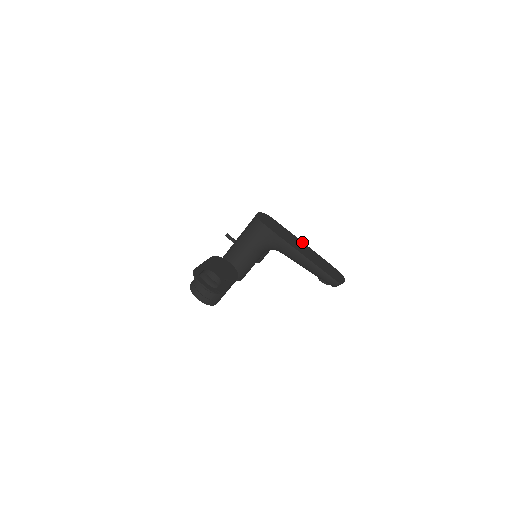
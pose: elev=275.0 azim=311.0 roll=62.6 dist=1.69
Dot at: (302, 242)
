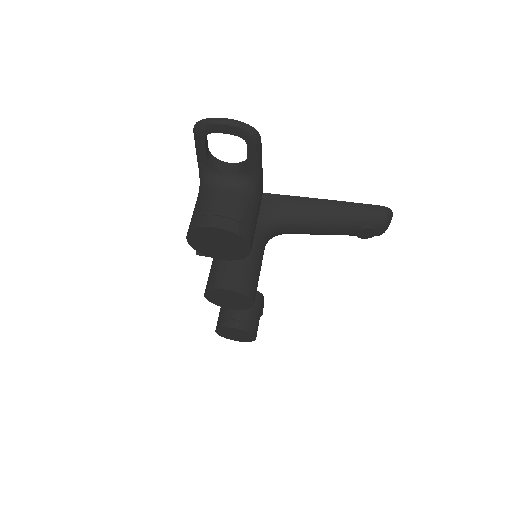
Dot at: occluded
